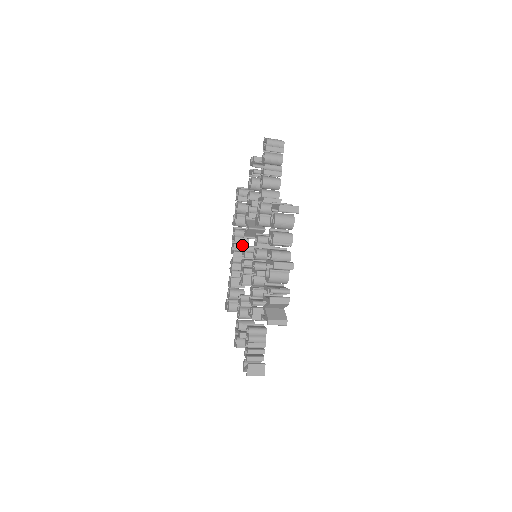
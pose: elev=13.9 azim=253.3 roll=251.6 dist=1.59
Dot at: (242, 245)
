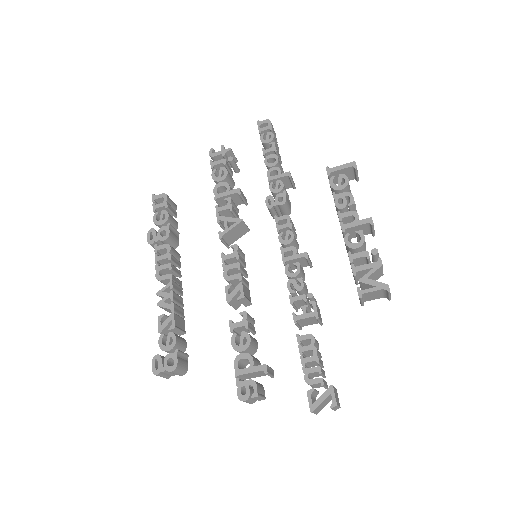
Dot at: (176, 268)
